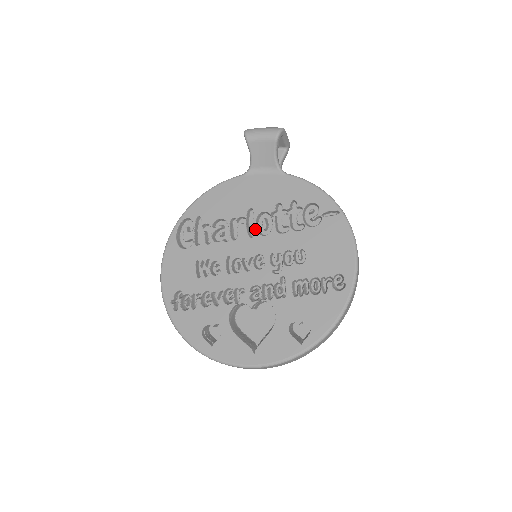
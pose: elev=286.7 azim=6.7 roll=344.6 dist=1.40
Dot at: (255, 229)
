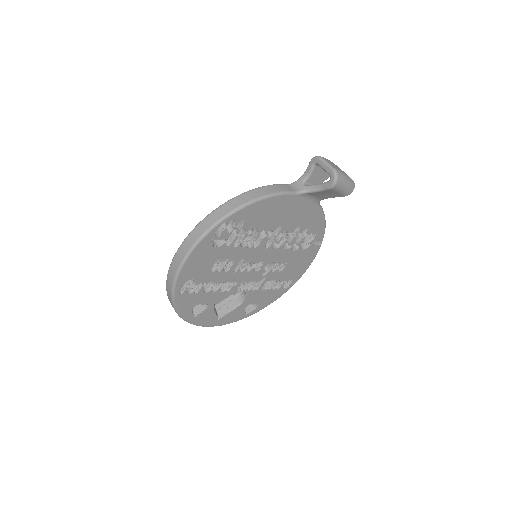
Dot at: occluded
